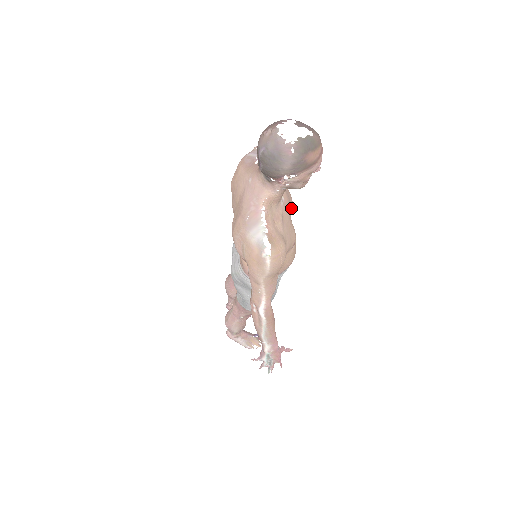
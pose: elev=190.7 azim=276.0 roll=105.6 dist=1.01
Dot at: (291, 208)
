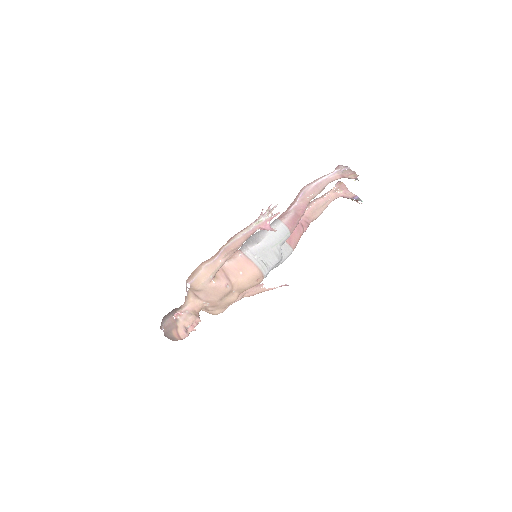
Dot at: (225, 295)
